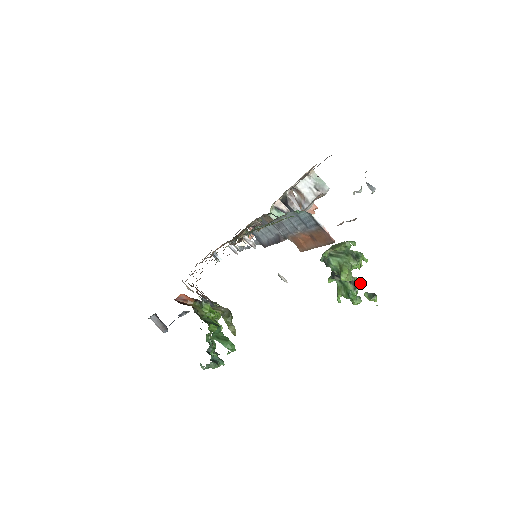
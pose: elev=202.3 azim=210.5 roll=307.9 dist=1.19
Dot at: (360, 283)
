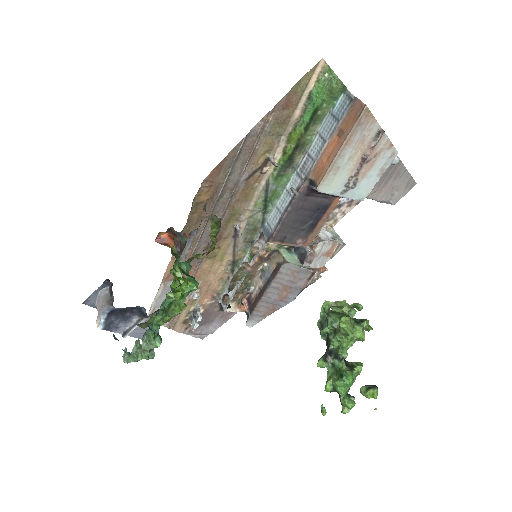
Dot at: (359, 364)
